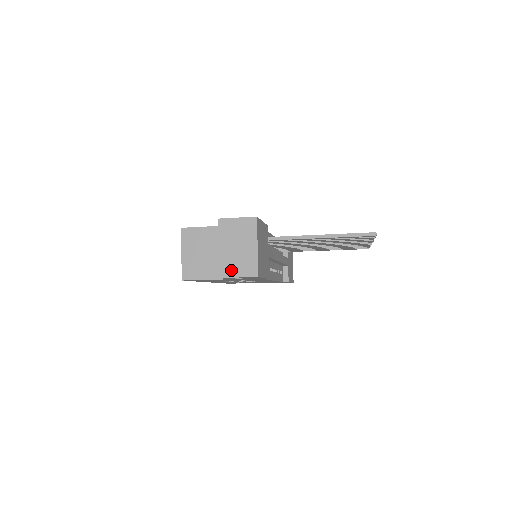
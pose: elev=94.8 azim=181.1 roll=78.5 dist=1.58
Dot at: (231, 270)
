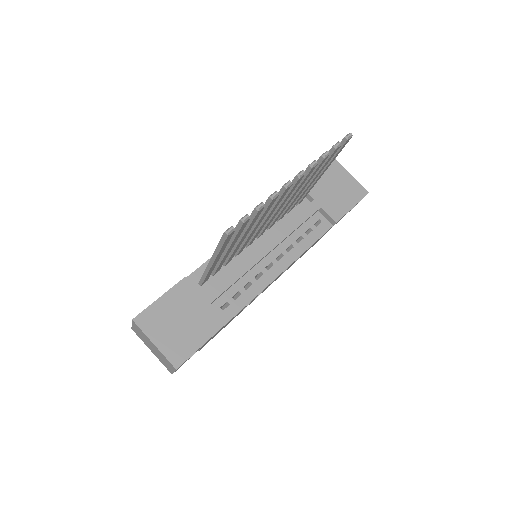
Dot at: (168, 367)
